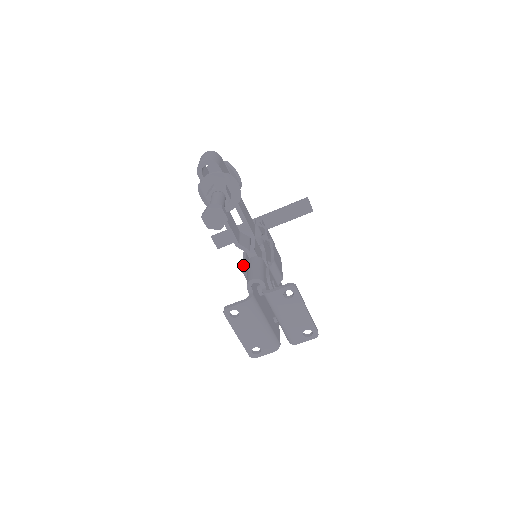
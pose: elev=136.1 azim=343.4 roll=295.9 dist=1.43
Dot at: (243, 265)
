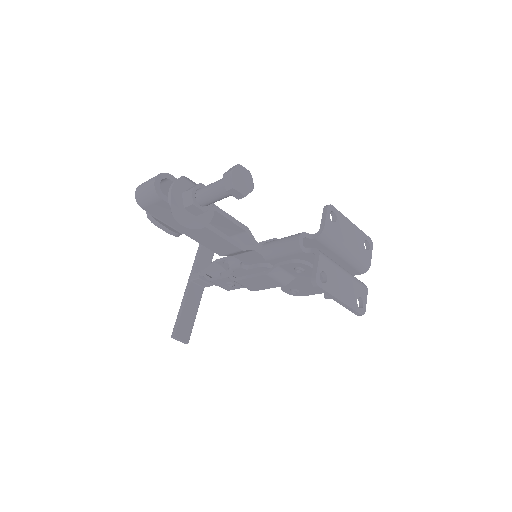
Dot at: (255, 276)
